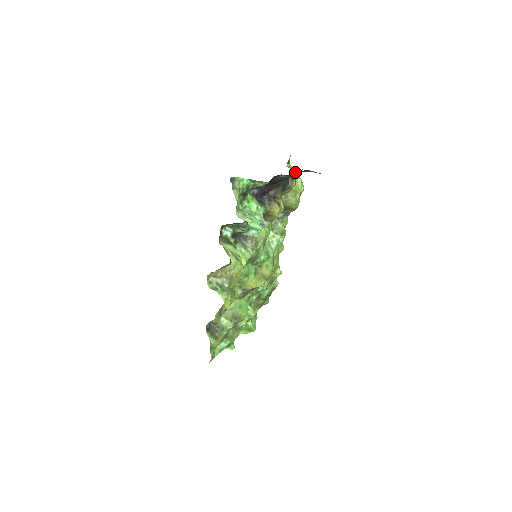
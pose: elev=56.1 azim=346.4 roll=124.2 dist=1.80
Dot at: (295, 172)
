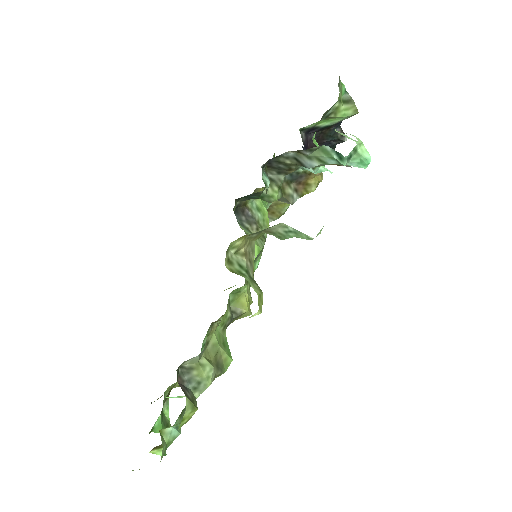
Dot at: occluded
